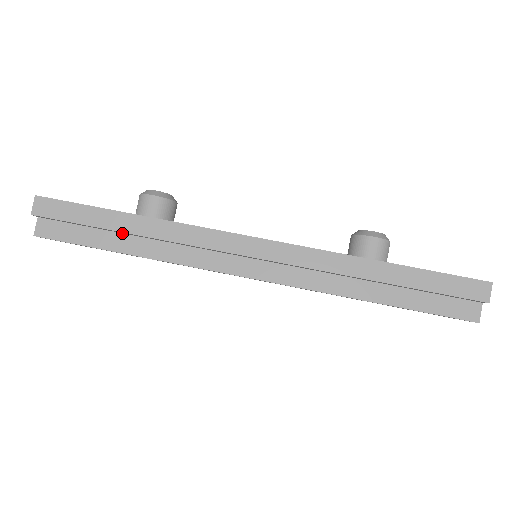
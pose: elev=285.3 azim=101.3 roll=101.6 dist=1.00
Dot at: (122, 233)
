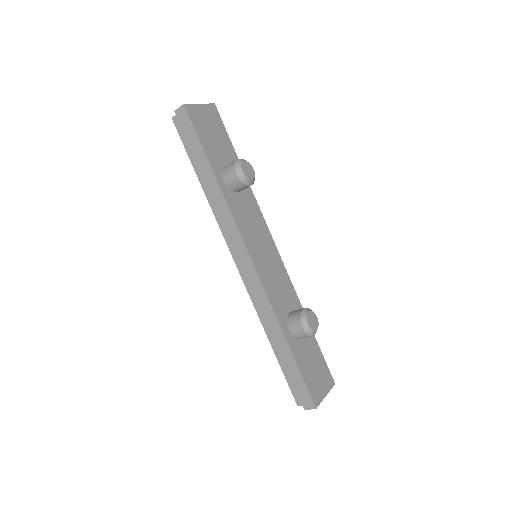
Dot at: occluded
